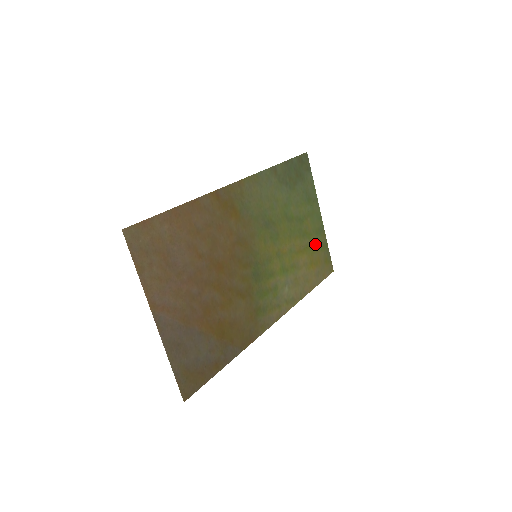
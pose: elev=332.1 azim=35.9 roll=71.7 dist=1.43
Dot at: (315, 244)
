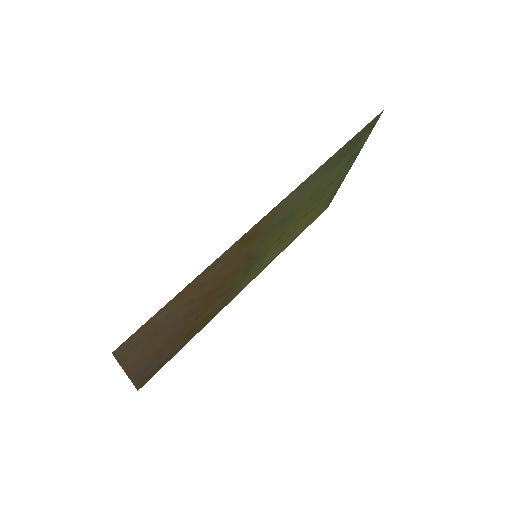
Dot at: (325, 199)
